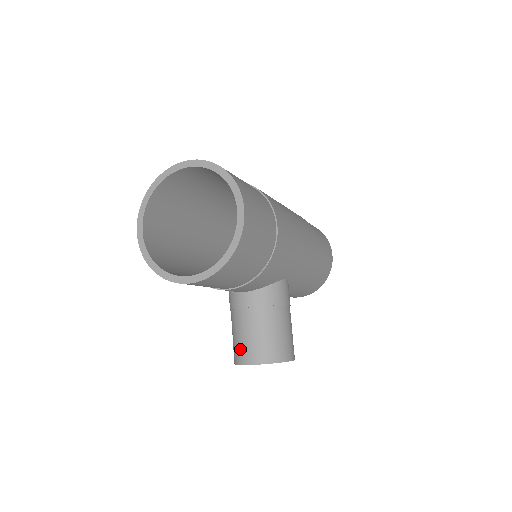
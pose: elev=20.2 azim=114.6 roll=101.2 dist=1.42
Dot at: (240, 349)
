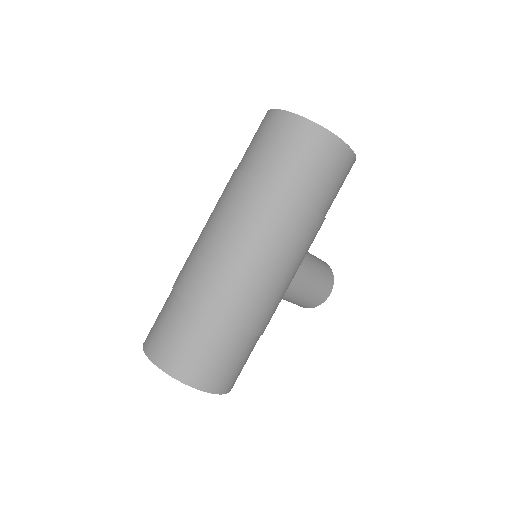
Dot at: occluded
